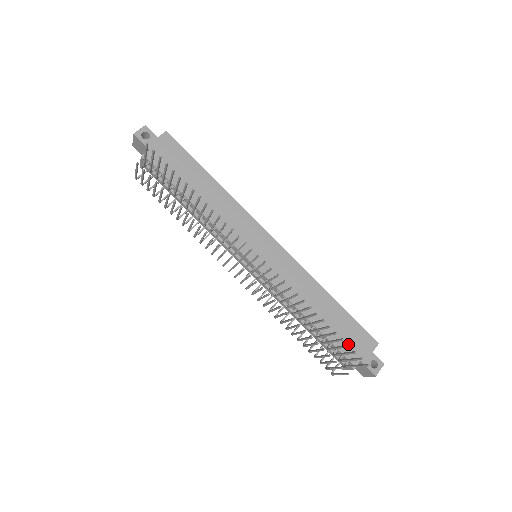
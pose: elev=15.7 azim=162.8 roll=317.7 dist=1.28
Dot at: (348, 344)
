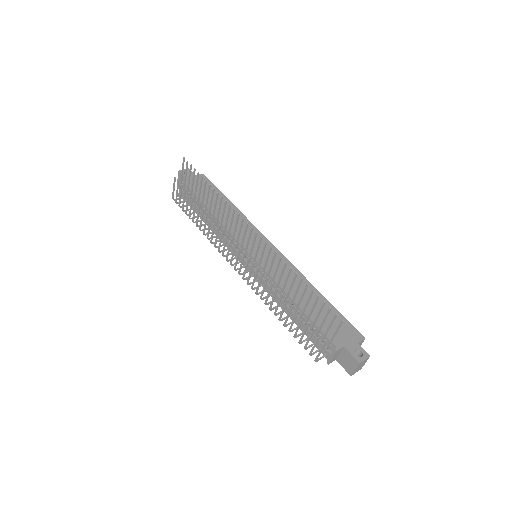
Dot at: (332, 330)
